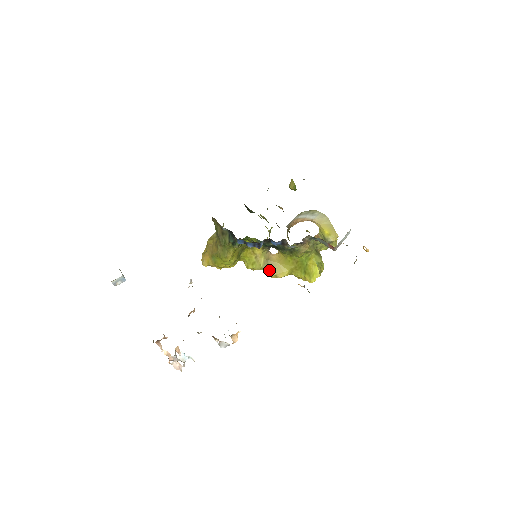
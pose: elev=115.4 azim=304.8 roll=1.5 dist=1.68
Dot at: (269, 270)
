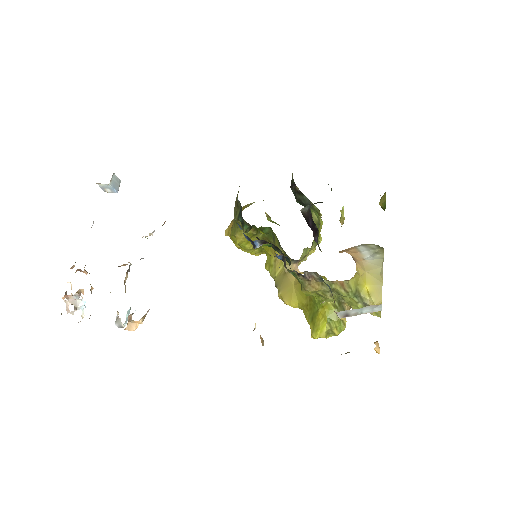
Dot at: (279, 286)
